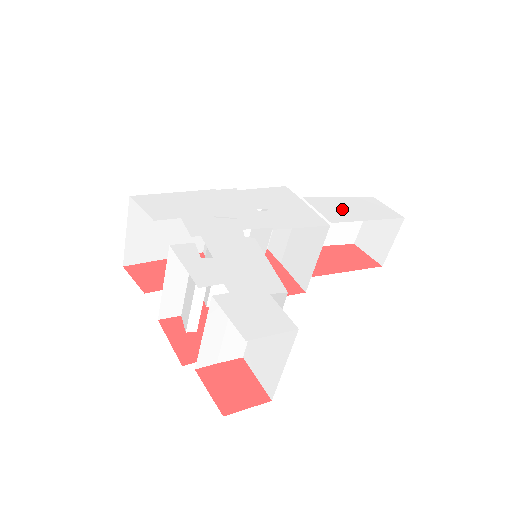
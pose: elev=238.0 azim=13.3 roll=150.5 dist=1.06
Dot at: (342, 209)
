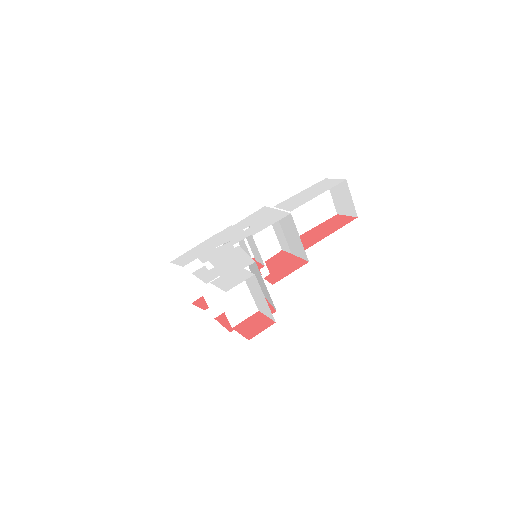
Dot at: (300, 199)
